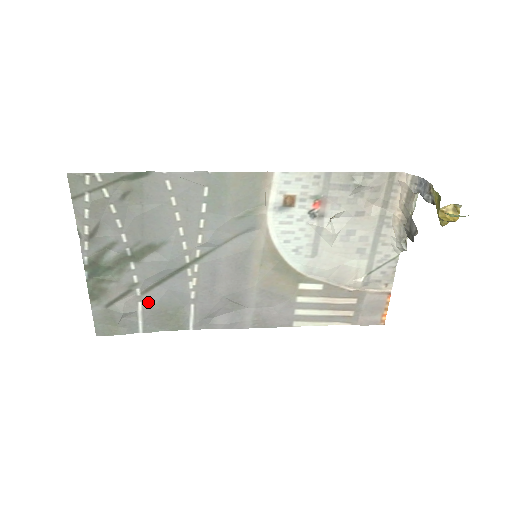
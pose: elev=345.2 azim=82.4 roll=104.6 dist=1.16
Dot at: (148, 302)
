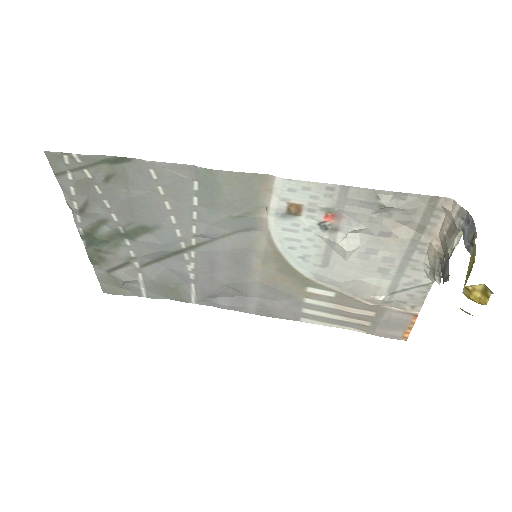
Dot at: (147, 275)
